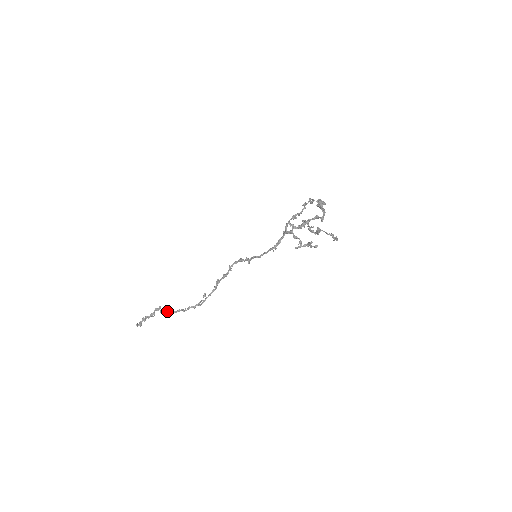
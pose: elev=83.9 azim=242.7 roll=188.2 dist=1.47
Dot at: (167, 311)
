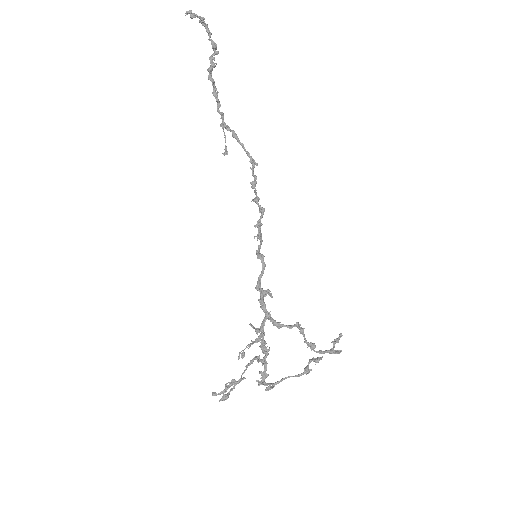
Dot at: (210, 74)
